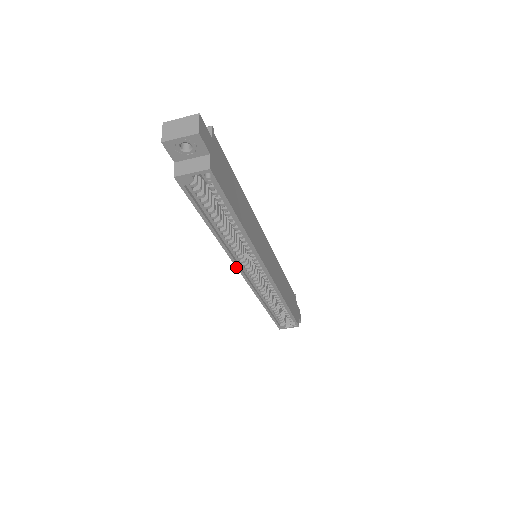
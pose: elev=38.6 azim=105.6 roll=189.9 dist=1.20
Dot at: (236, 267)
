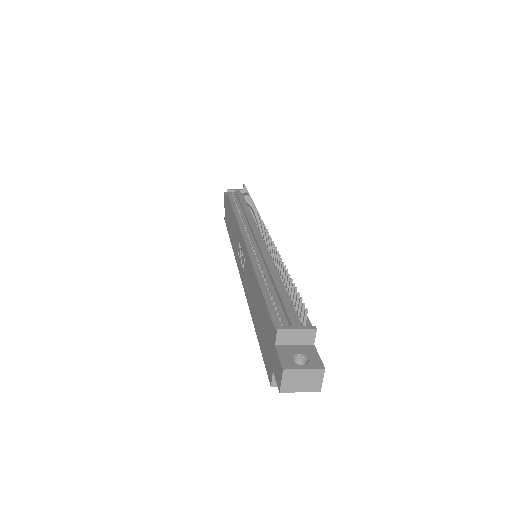
Dot at: (243, 286)
